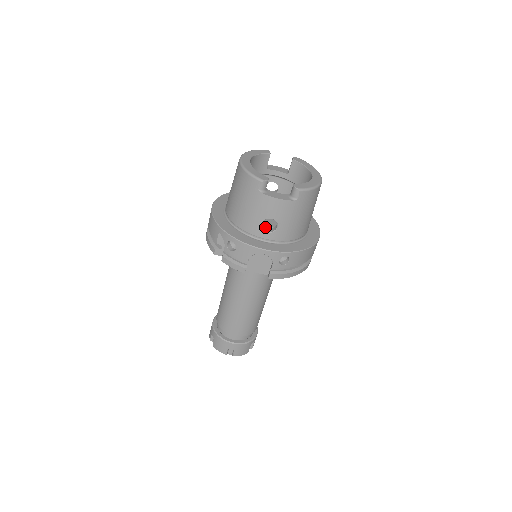
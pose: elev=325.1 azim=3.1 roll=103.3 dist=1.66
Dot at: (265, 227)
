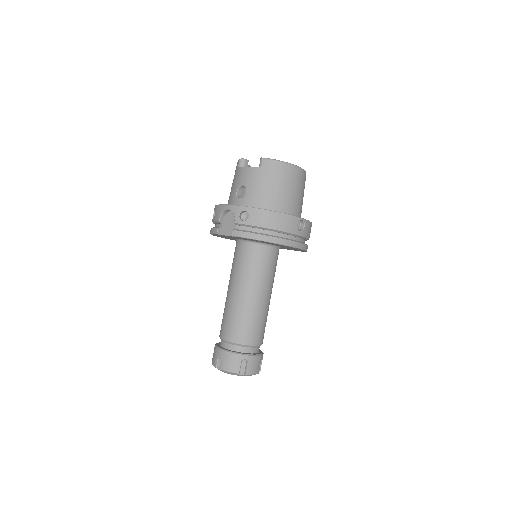
Dot at: occluded
